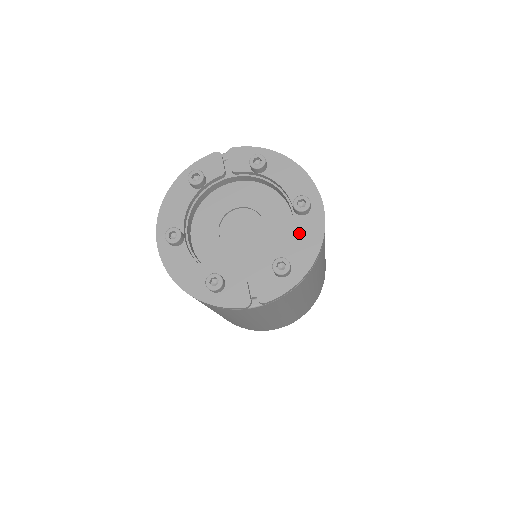
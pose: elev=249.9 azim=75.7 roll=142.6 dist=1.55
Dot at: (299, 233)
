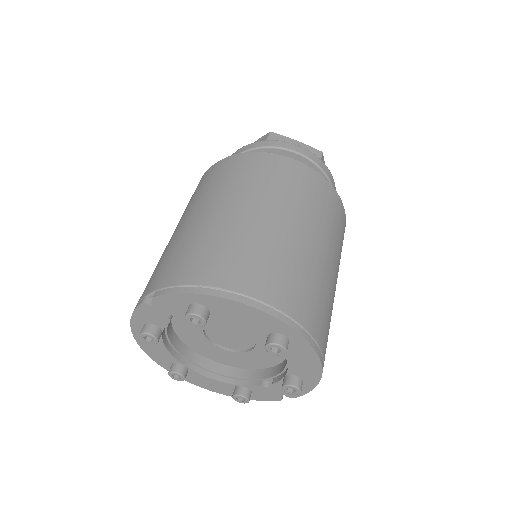
Dot at: (291, 358)
